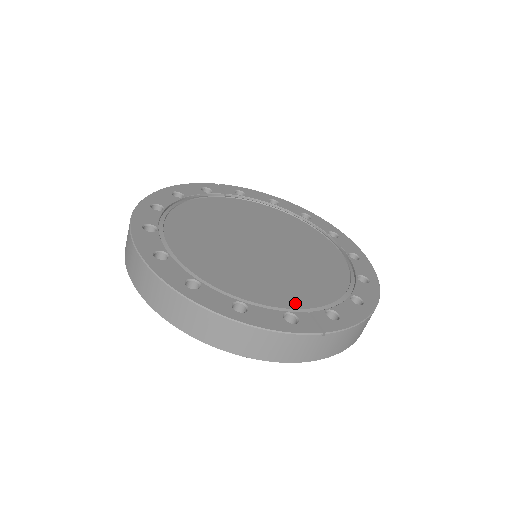
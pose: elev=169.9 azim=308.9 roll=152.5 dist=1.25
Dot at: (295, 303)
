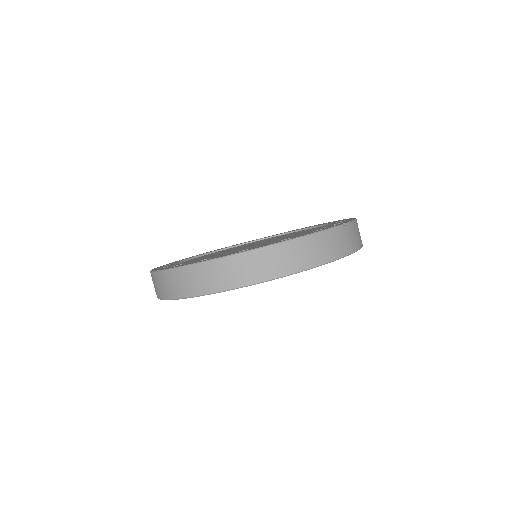
Dot at: occluded
